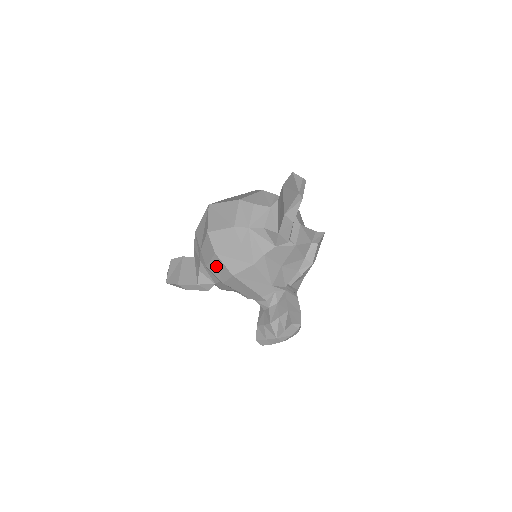
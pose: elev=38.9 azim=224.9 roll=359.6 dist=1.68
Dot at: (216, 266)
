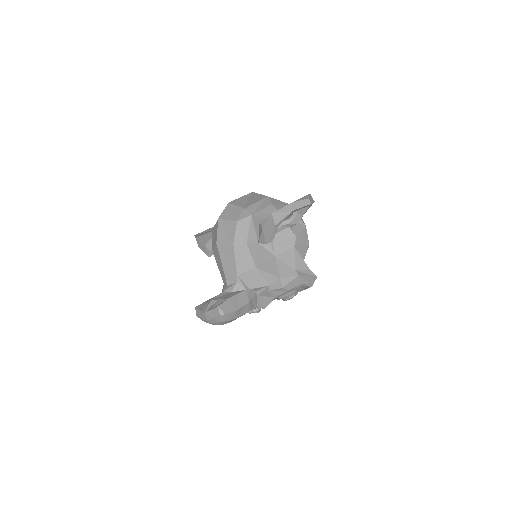
Dot at: (215, 231)
